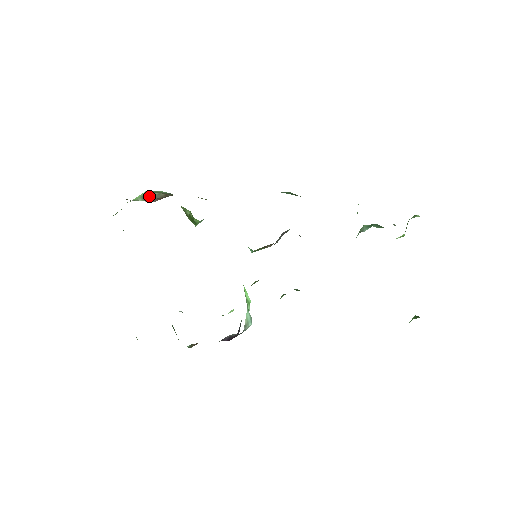
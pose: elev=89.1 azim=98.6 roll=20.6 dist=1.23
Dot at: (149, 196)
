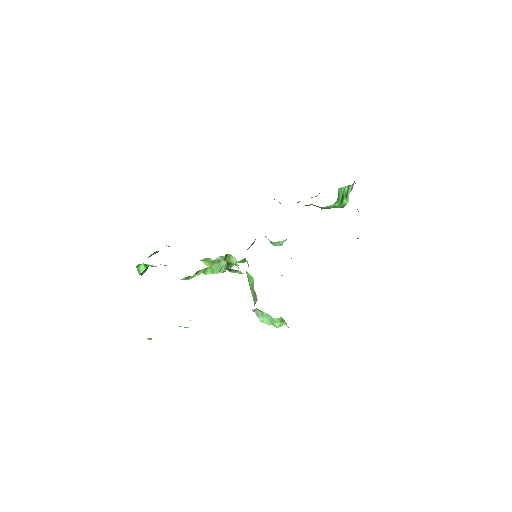
Dot at: occluded
